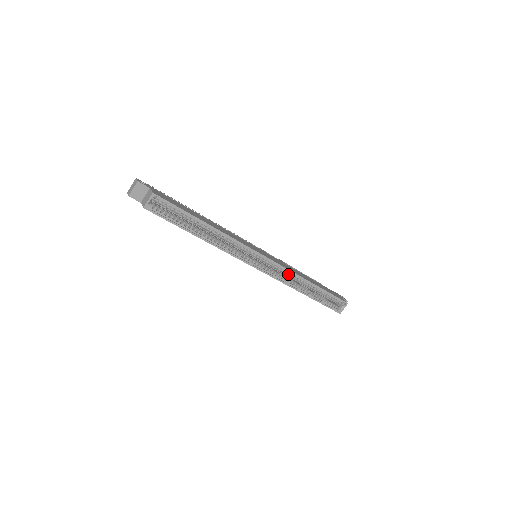
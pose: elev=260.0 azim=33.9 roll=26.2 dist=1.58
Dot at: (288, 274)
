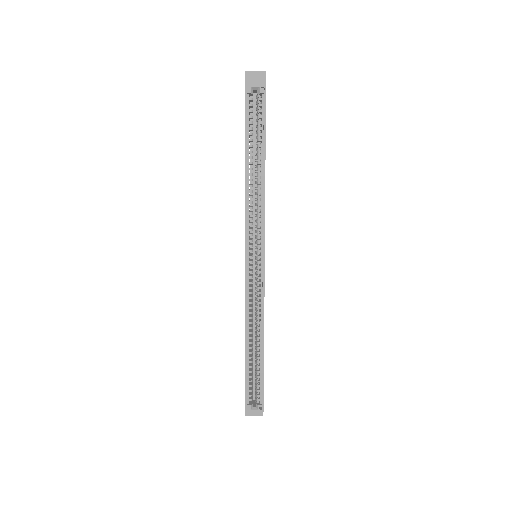
Dot at: (258, 305)
